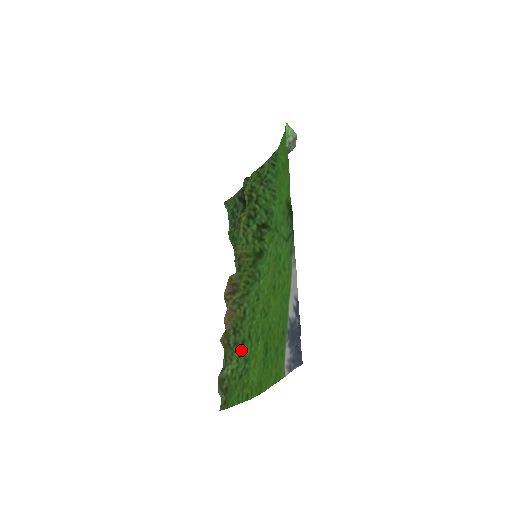
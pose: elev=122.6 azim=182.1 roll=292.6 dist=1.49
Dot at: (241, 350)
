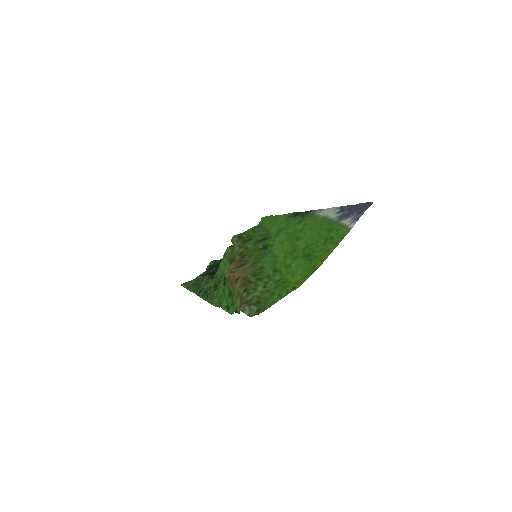
Dot at: (267, 280)
